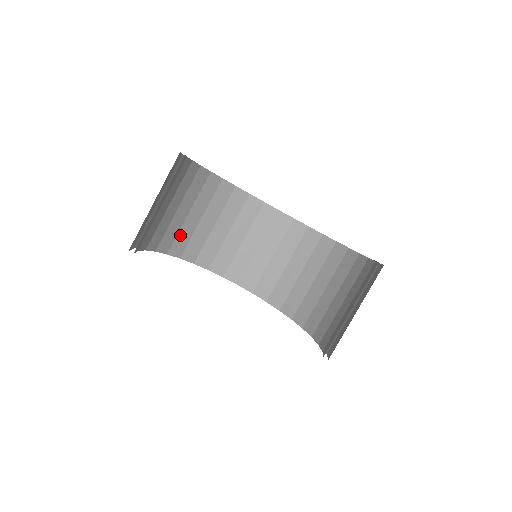
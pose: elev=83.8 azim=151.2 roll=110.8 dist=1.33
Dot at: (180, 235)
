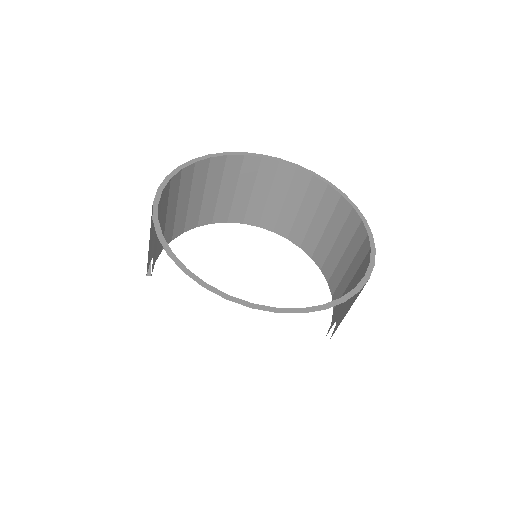
Dot at: occluded
